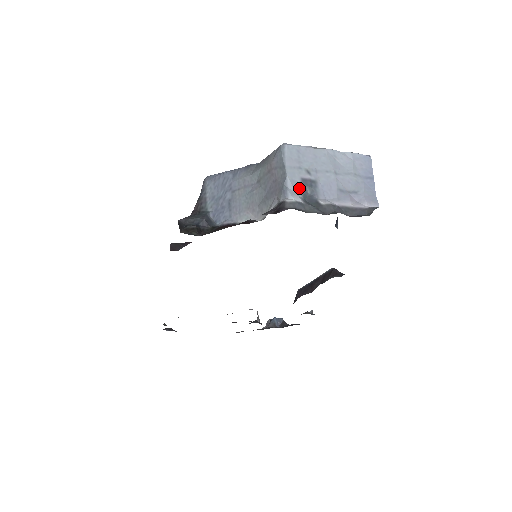
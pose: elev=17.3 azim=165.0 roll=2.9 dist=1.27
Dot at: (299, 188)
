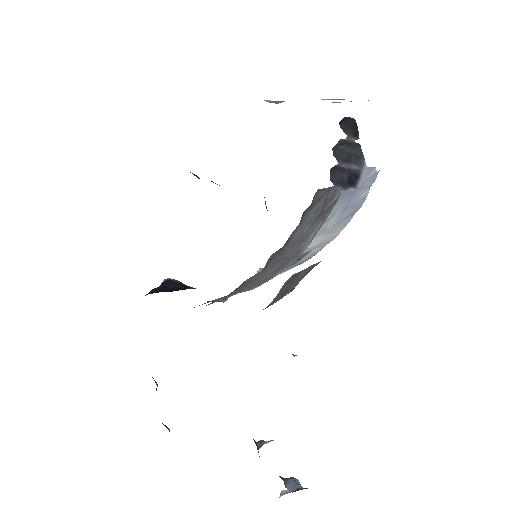
Dot at: (270, 101)
